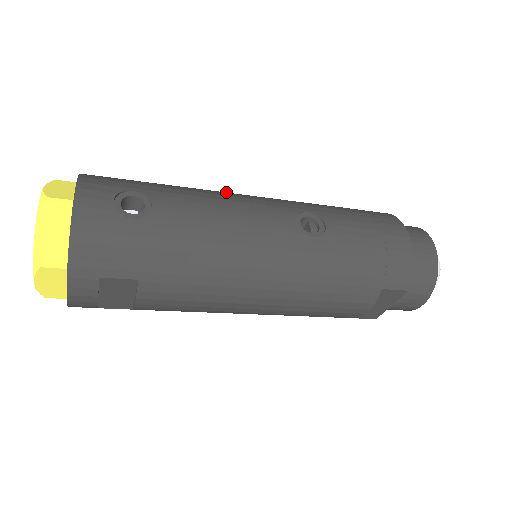
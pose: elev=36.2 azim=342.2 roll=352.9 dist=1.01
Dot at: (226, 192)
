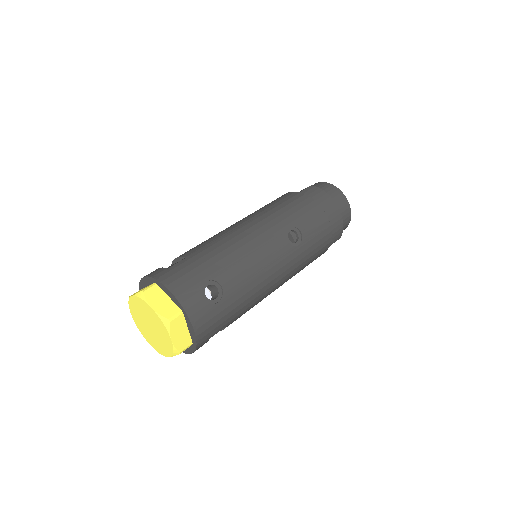
Dot at: (237, 235)
